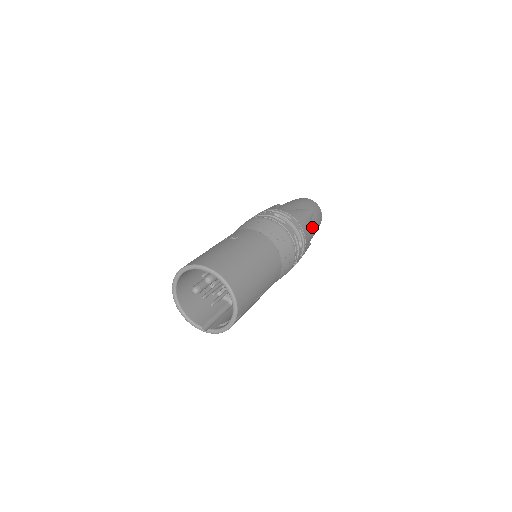
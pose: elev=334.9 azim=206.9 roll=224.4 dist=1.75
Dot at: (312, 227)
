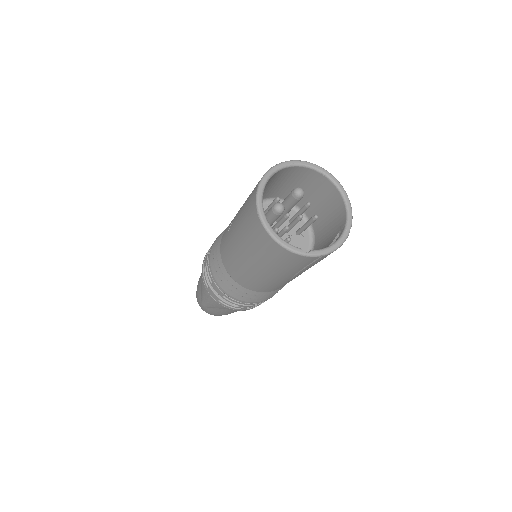
Dot at: occluded
